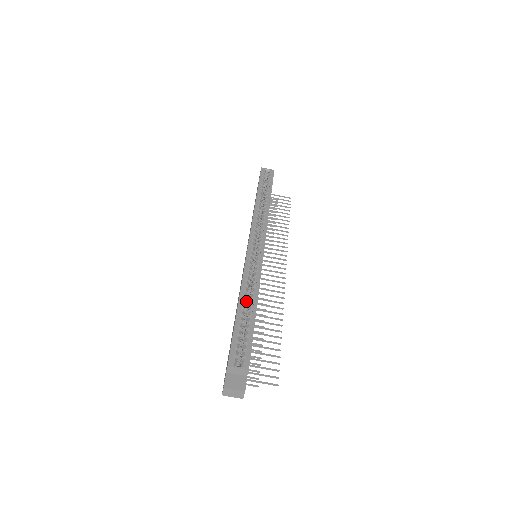
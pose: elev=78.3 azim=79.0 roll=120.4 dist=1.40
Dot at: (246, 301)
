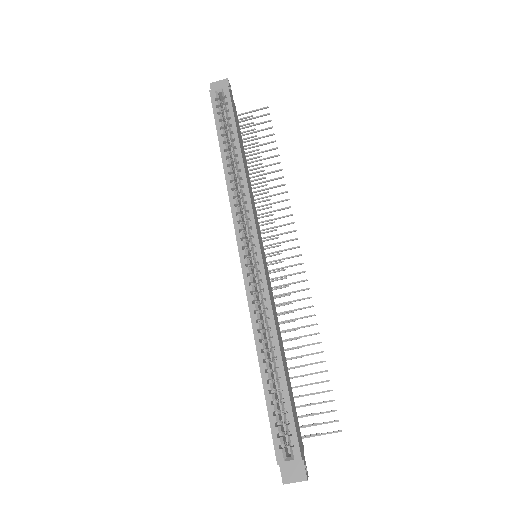
Dot at: (267, 351)
